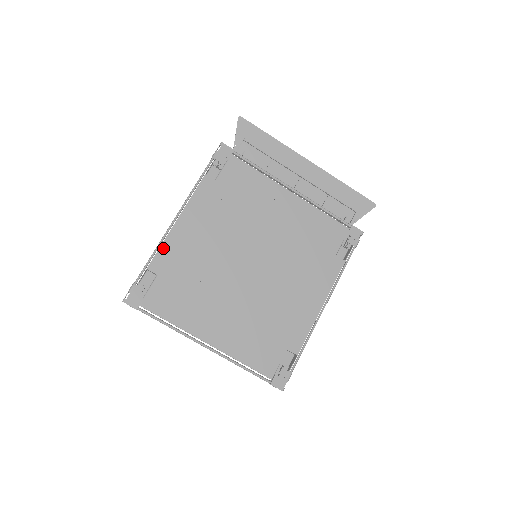
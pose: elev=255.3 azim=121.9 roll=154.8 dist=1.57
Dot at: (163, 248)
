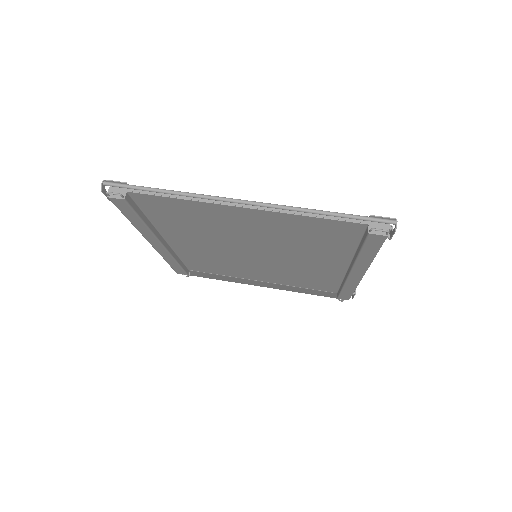
Dot at: occluded
